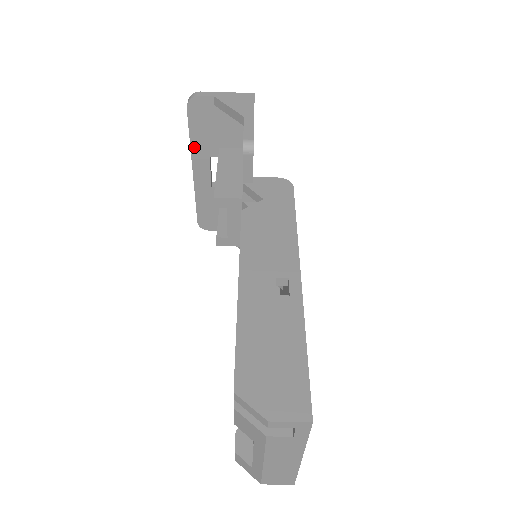
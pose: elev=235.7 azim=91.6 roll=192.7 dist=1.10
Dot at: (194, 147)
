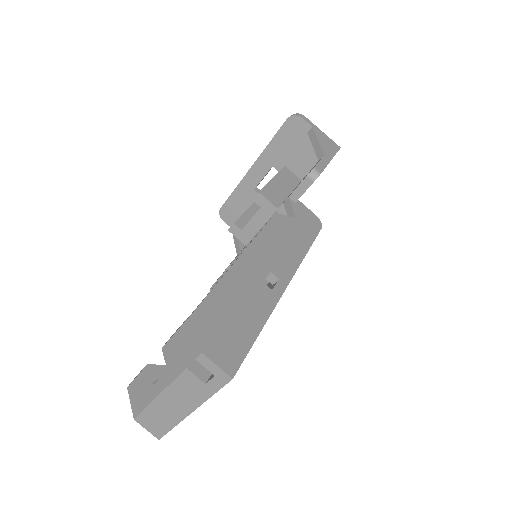
Dot at: (267, 151)
